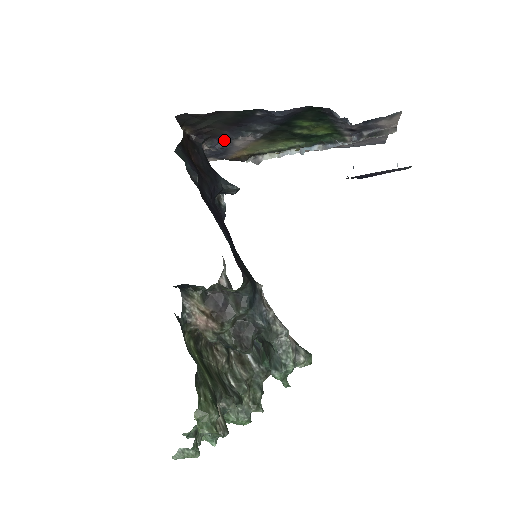
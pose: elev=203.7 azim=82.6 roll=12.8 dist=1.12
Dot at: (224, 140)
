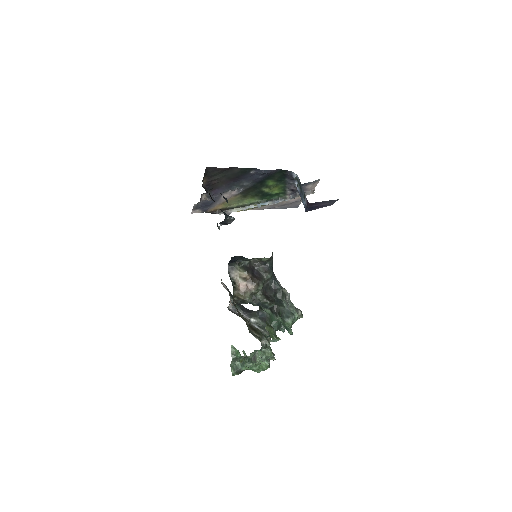
Dot at: (218, 192)
